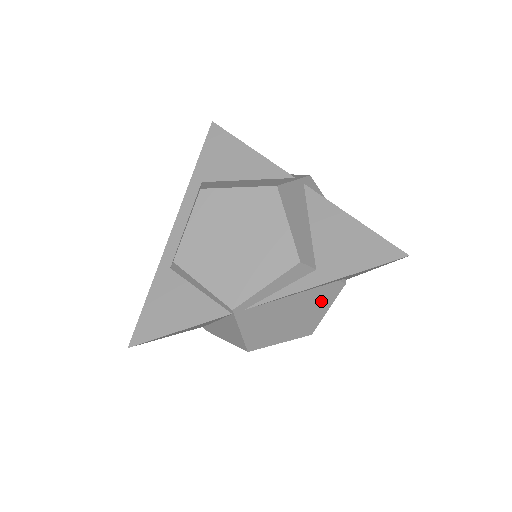
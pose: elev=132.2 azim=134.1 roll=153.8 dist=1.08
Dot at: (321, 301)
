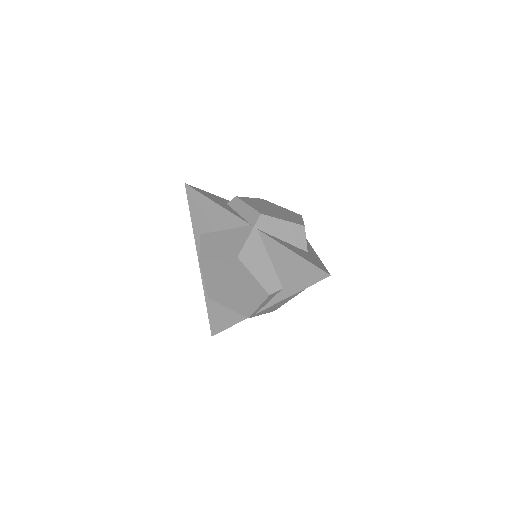
Dot at: occluded
